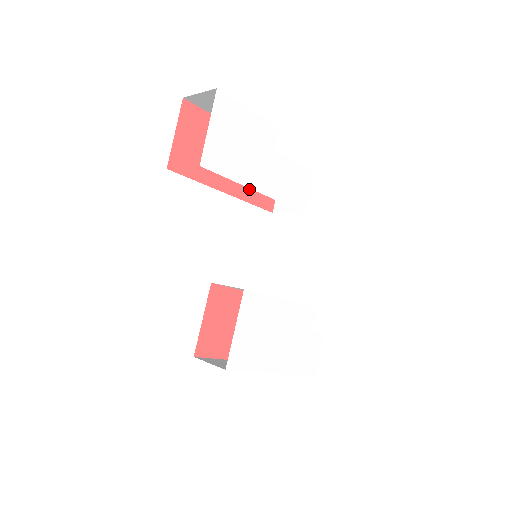
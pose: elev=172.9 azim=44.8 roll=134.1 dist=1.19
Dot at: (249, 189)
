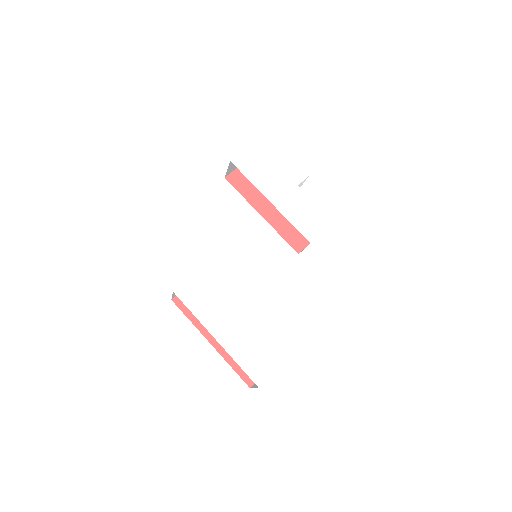
Dot at: (284, 225)
